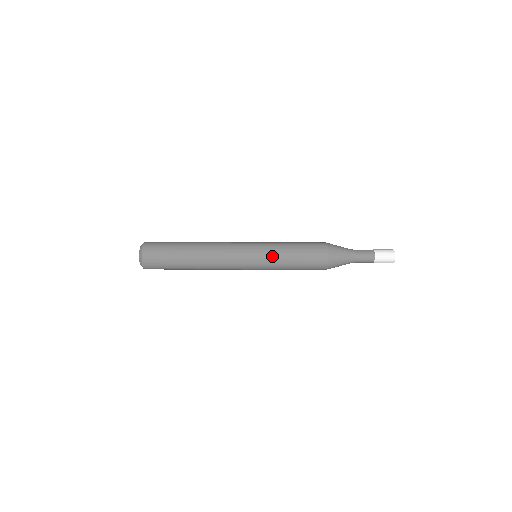
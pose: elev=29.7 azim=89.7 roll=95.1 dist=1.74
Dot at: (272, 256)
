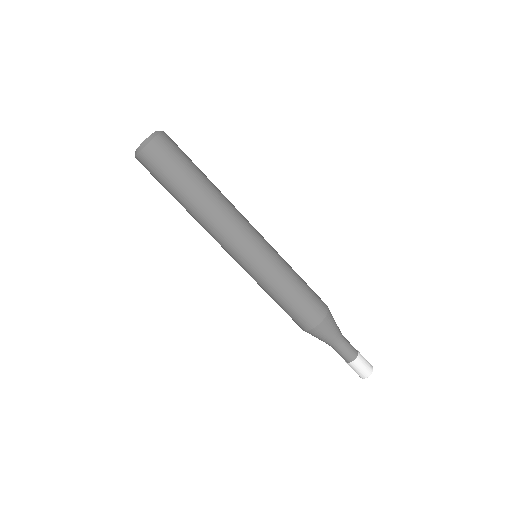
Dot at: (283, 261)
